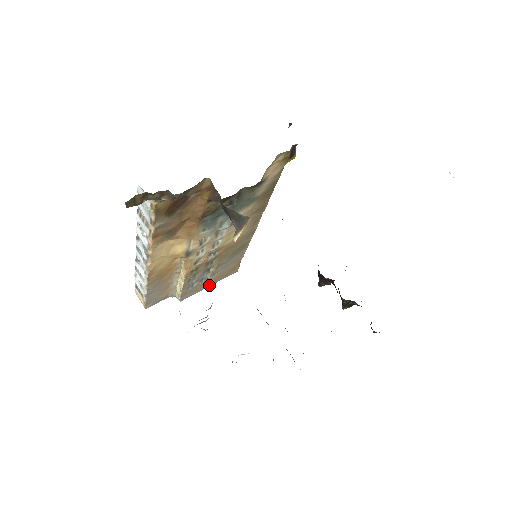
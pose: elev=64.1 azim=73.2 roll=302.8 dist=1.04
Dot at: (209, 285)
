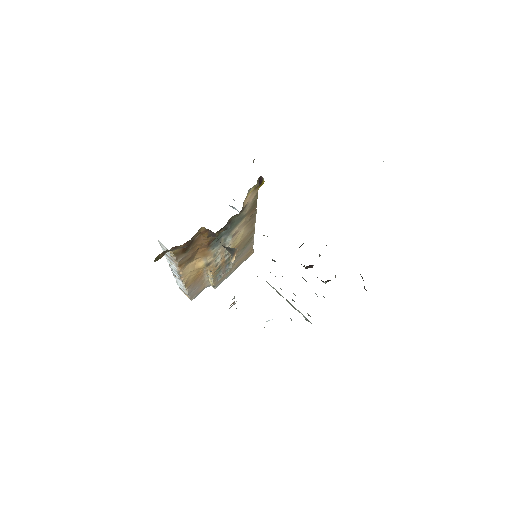
Dot at: (234, 270)
